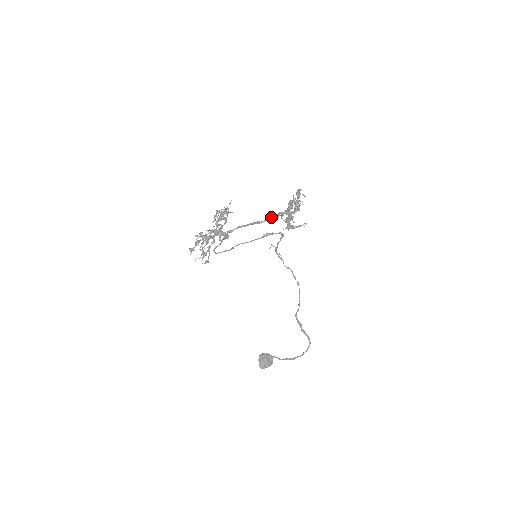
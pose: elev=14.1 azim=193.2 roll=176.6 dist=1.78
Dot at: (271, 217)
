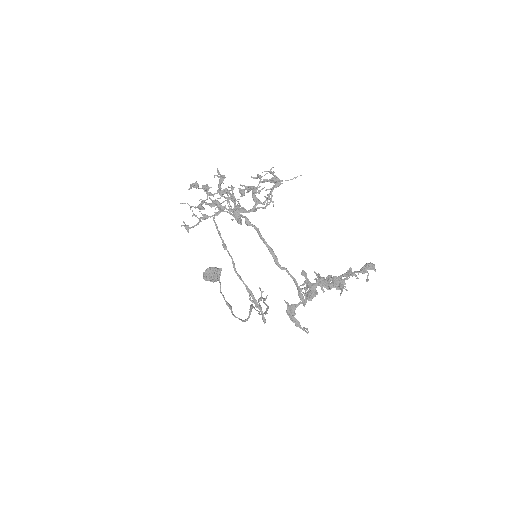
Dot at: (291, 275)
